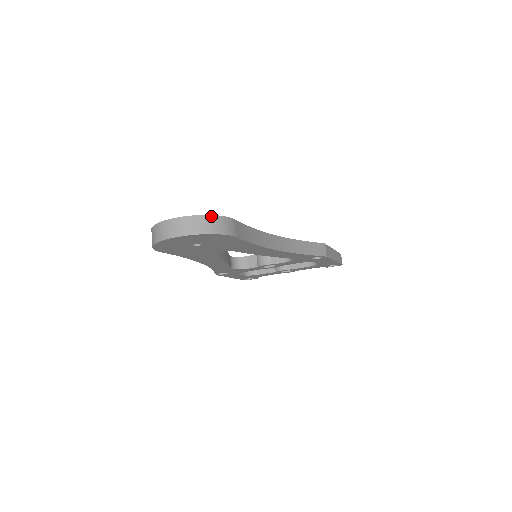
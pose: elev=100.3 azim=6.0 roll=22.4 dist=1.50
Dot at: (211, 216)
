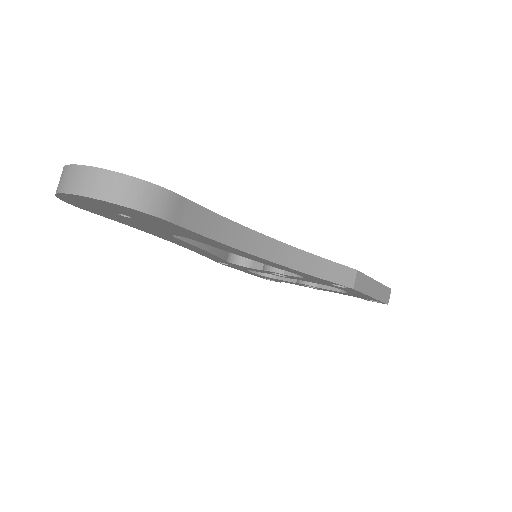
Dot at: (130, 177)
